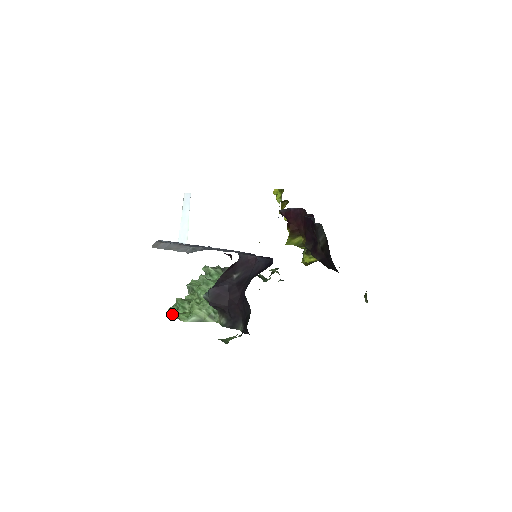
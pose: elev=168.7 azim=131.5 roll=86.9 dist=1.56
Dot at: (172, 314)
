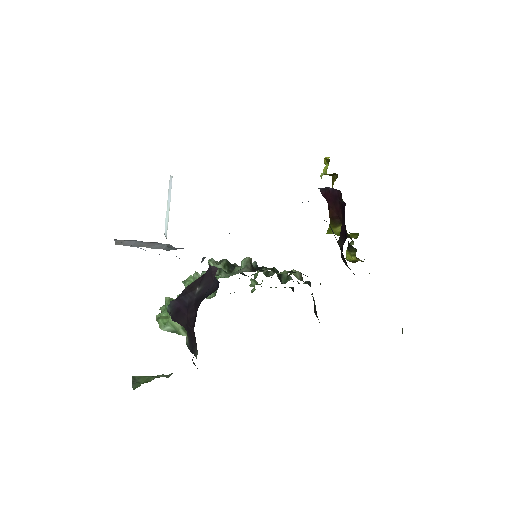
Dot at: (156, 316)
